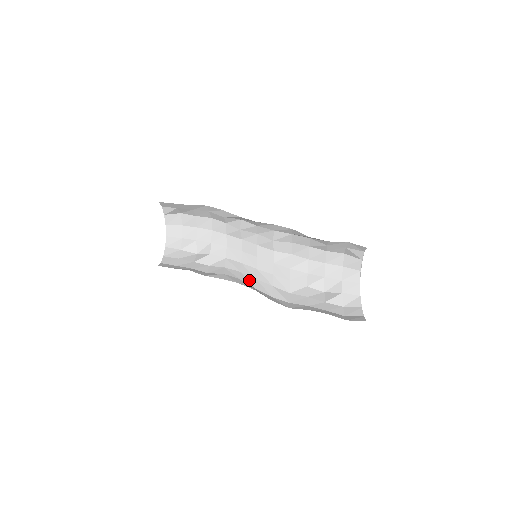
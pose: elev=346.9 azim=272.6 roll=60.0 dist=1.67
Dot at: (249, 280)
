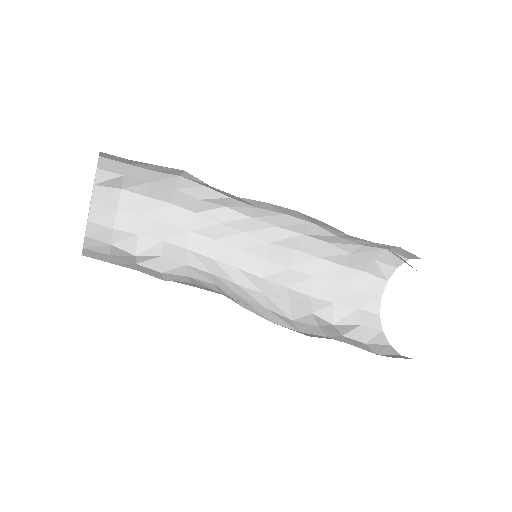
Dot at: (232, 296)
